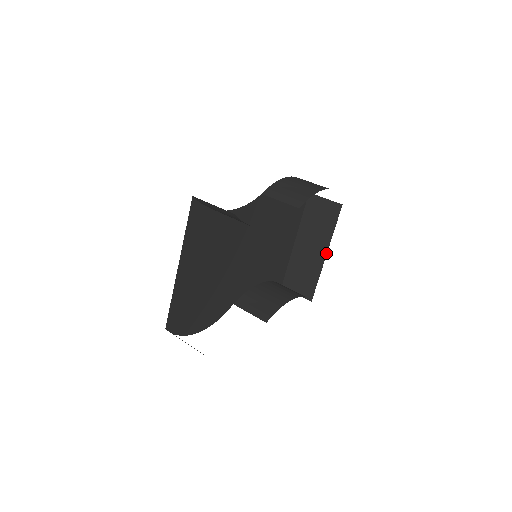
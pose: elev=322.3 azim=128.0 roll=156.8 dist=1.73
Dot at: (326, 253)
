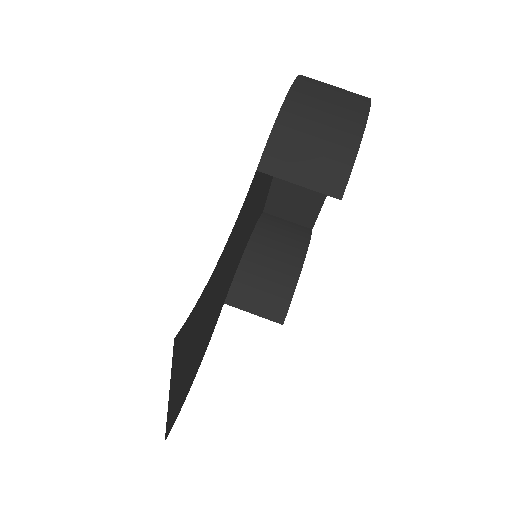
Dot at: occluded
